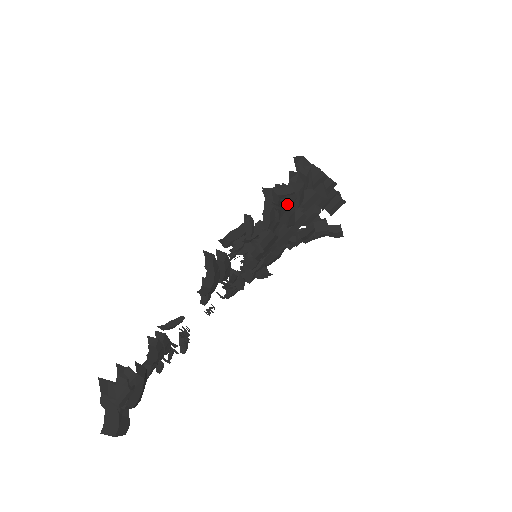
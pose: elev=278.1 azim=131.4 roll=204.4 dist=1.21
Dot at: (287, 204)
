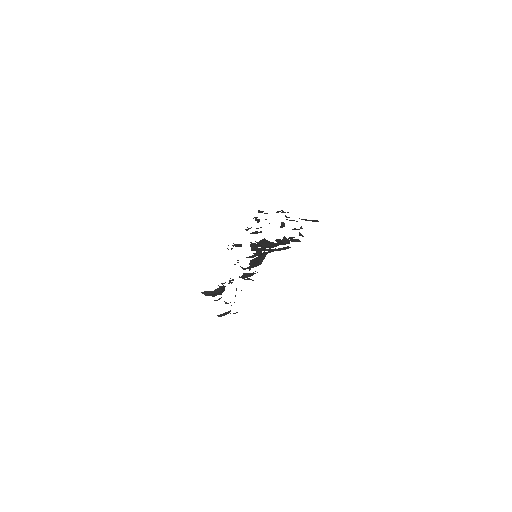
Dot at: occluded
